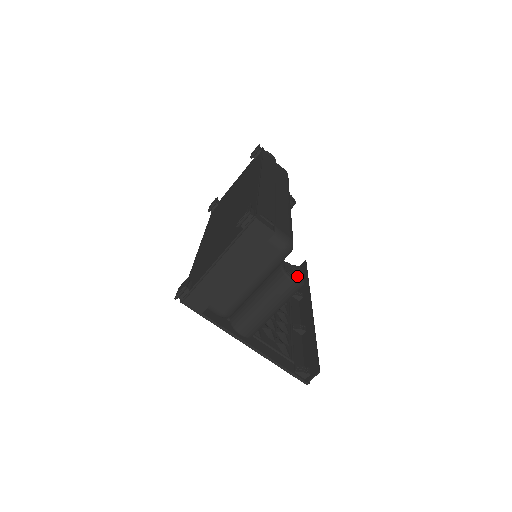
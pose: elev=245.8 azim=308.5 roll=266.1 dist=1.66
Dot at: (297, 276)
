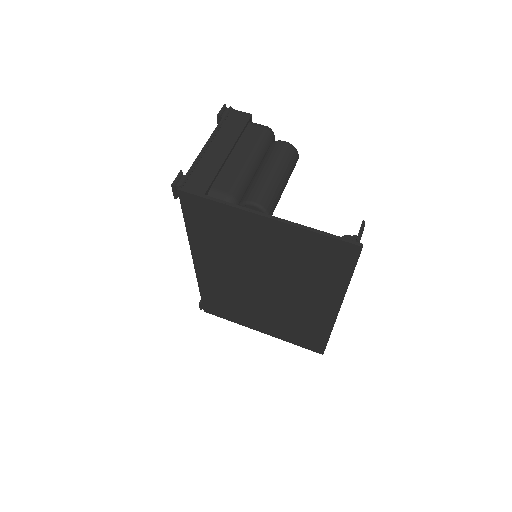
Dot at: occluded
